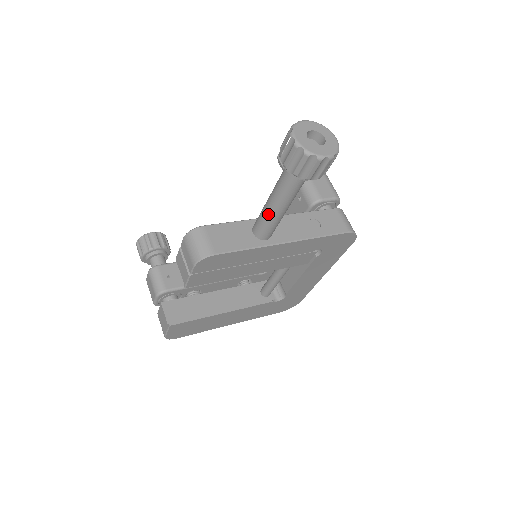
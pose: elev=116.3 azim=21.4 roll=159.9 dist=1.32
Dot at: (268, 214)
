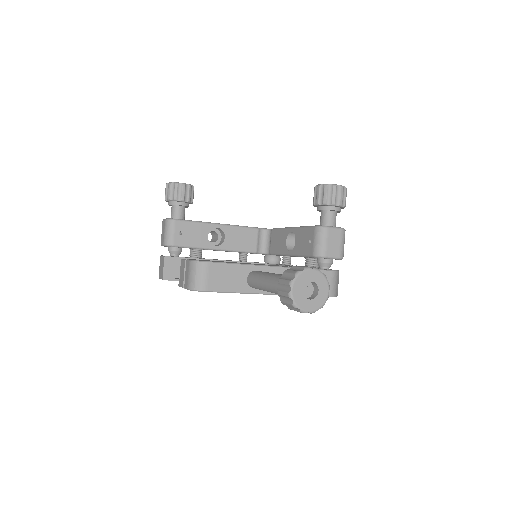
Dot at: (260, 286)
